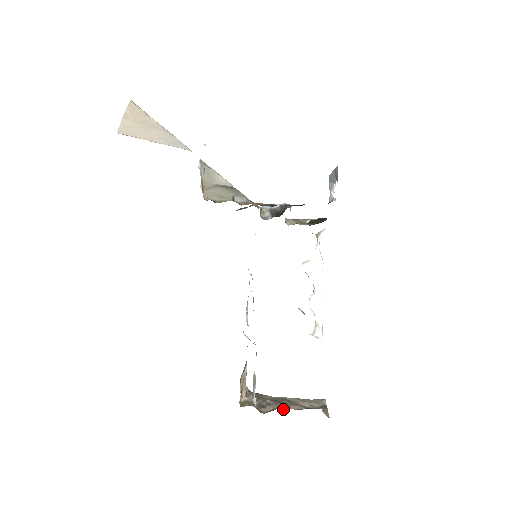
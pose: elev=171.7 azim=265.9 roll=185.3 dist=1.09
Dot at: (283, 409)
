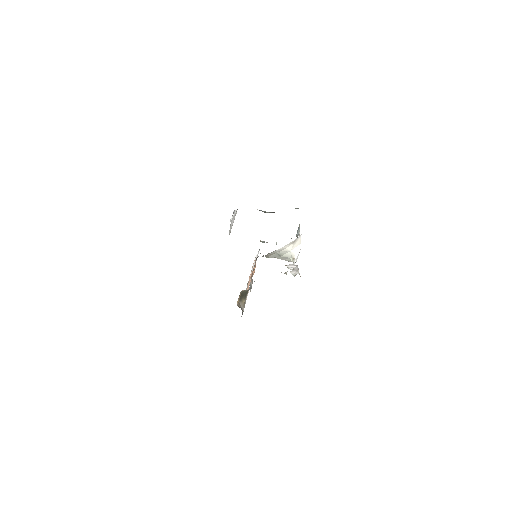
Dot at: occluded
